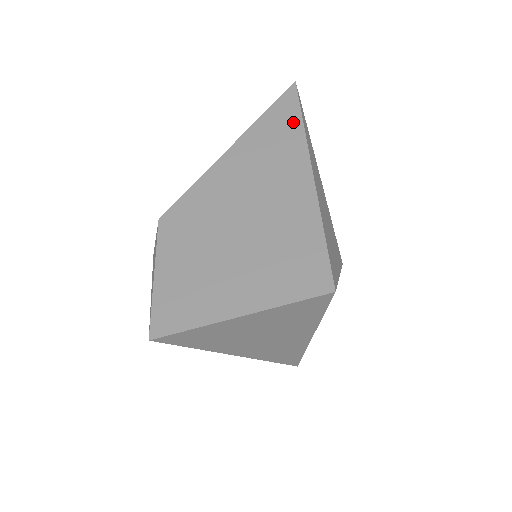
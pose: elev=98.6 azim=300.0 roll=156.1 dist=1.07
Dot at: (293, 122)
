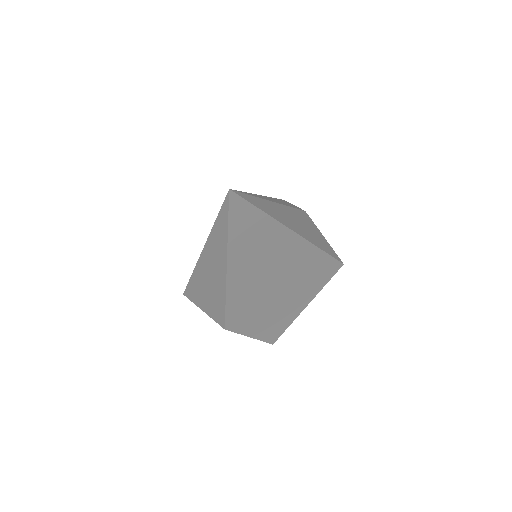
Dot at: (259, 221)
